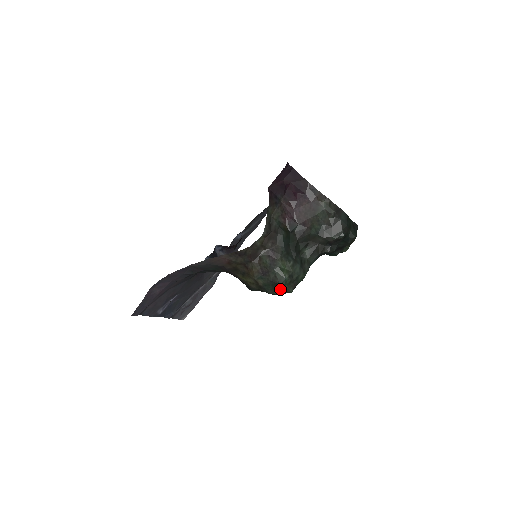
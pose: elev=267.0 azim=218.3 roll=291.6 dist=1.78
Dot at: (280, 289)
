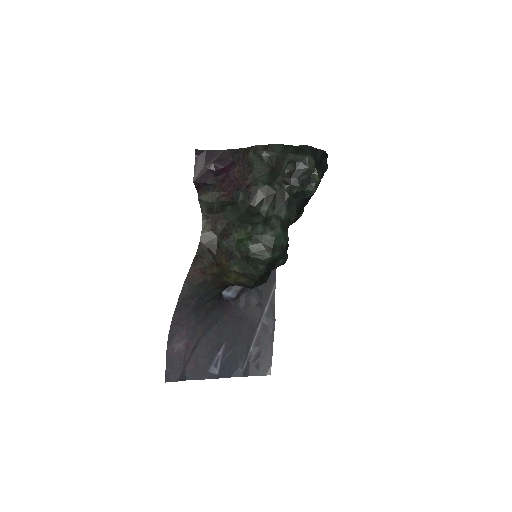
Dot at: (256, 261)
